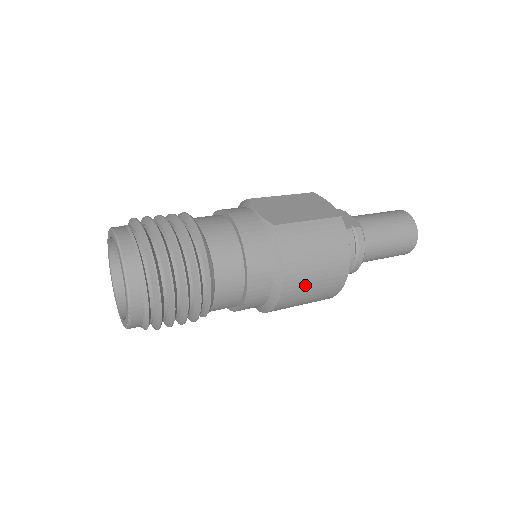
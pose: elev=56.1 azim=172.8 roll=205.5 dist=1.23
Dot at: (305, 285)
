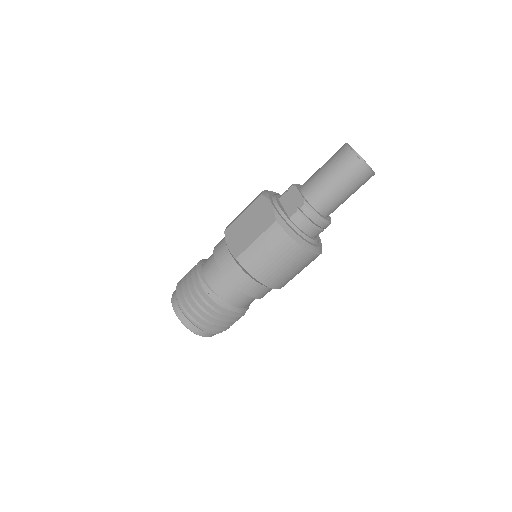
Dot at: (282, 275)
